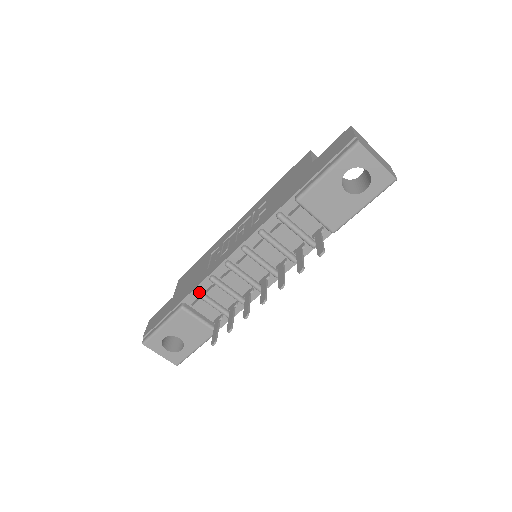
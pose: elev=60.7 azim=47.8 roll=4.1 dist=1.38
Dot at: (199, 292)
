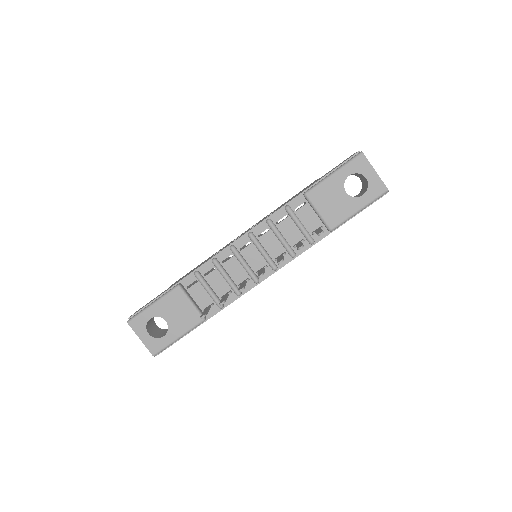
Dot at: (199, 273)
